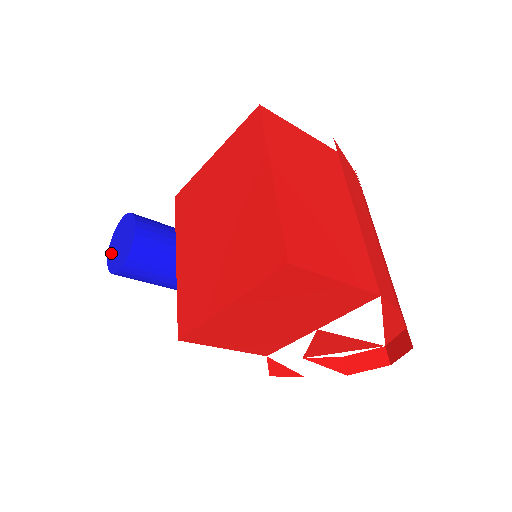
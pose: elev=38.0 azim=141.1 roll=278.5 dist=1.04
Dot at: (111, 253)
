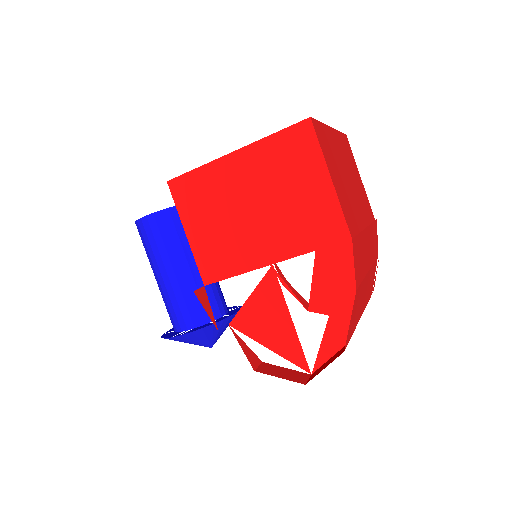
Dot at: occluded
